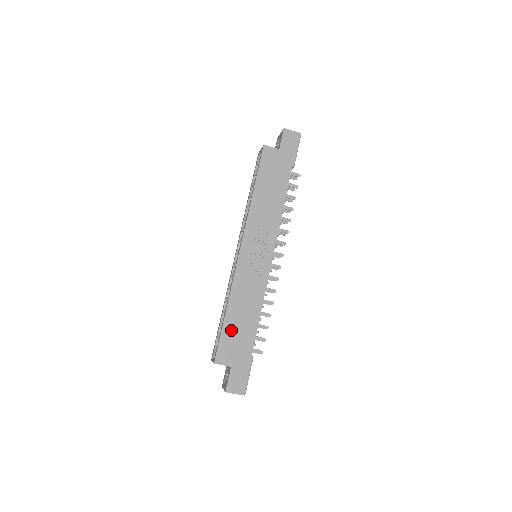
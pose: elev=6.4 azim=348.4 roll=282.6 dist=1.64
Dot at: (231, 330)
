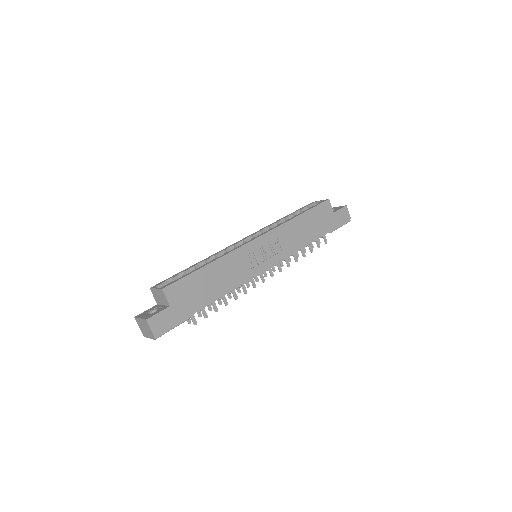
Dot at: (198, 281)
